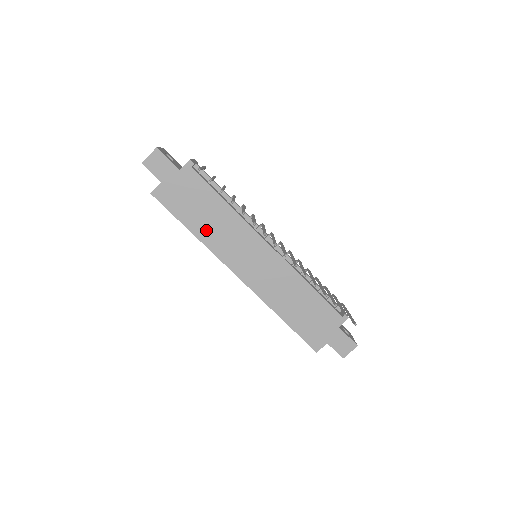
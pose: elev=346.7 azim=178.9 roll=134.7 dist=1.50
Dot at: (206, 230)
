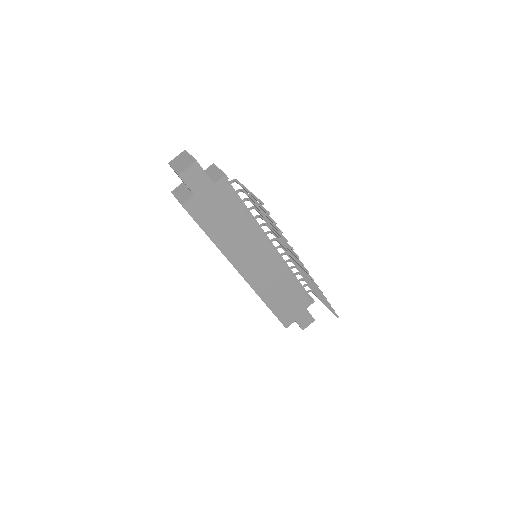
Dot at: (225, 238)
